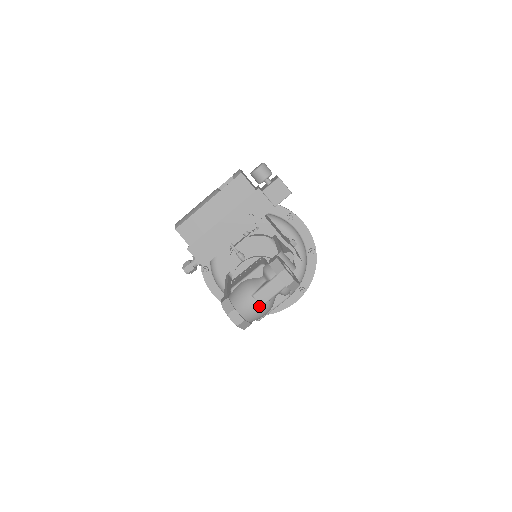
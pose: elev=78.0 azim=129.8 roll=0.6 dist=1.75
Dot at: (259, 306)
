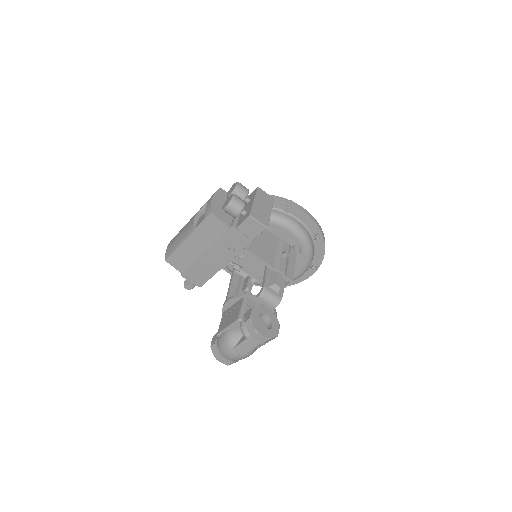
Dot at: (241, 356)
